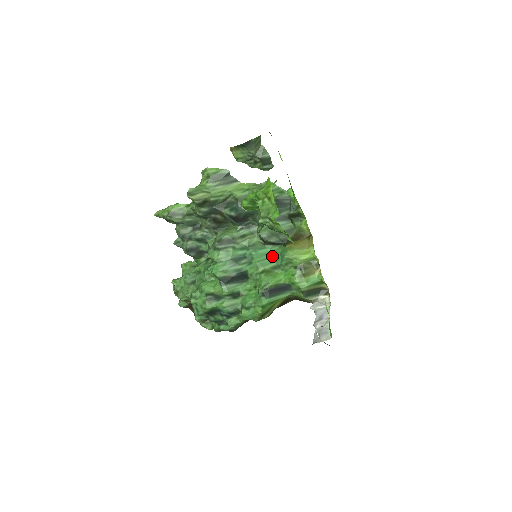
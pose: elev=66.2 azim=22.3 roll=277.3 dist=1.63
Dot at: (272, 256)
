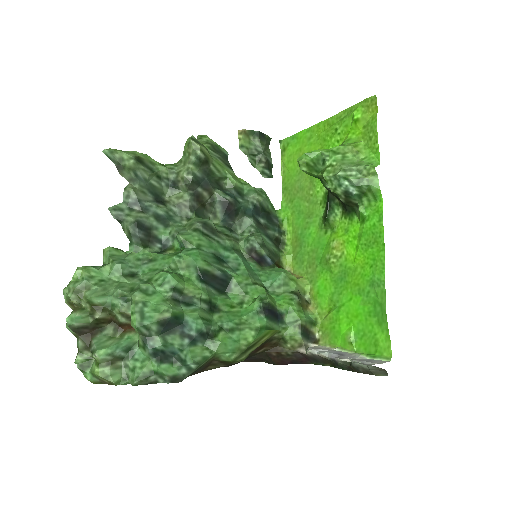
Dot at: (257, 274)
